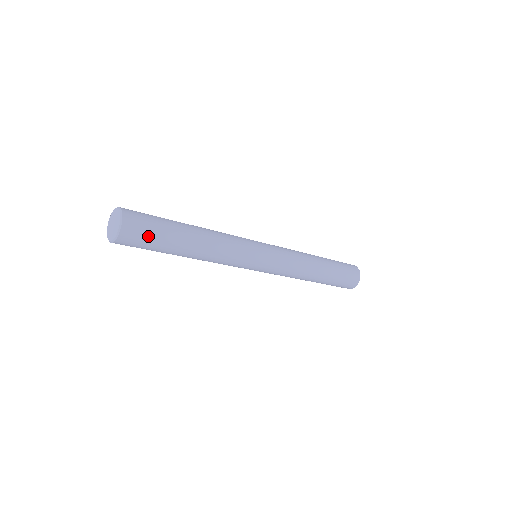
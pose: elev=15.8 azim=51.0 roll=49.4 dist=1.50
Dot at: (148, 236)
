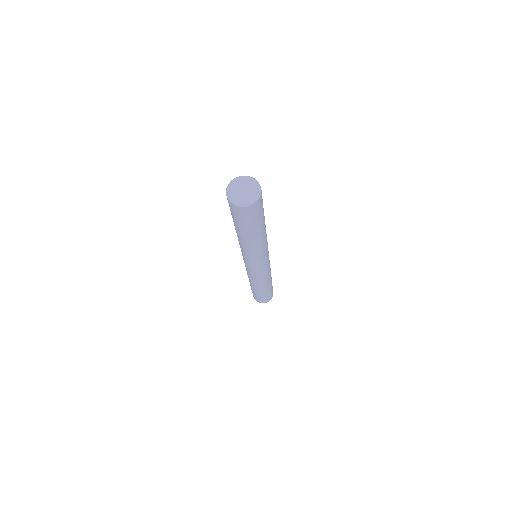
Dot at: (248, 219)
